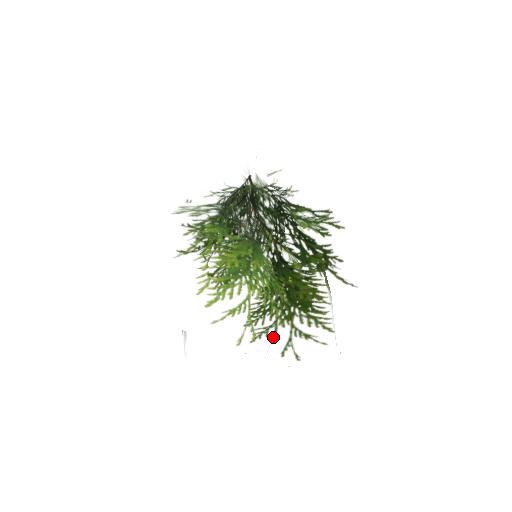
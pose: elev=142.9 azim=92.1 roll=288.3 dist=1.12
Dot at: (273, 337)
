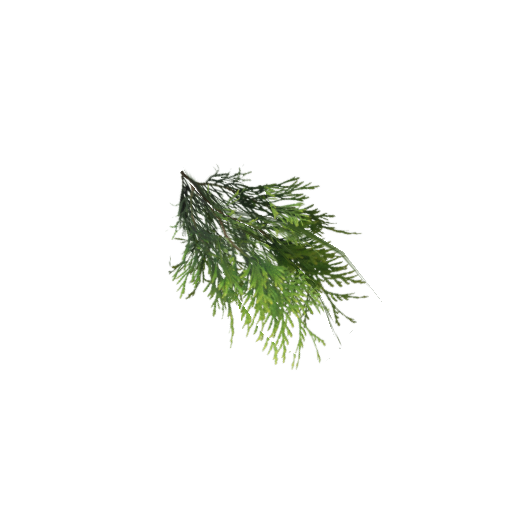
Dot at: occluded
